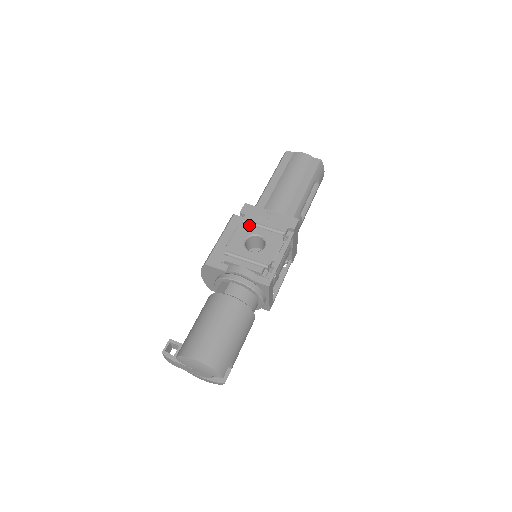
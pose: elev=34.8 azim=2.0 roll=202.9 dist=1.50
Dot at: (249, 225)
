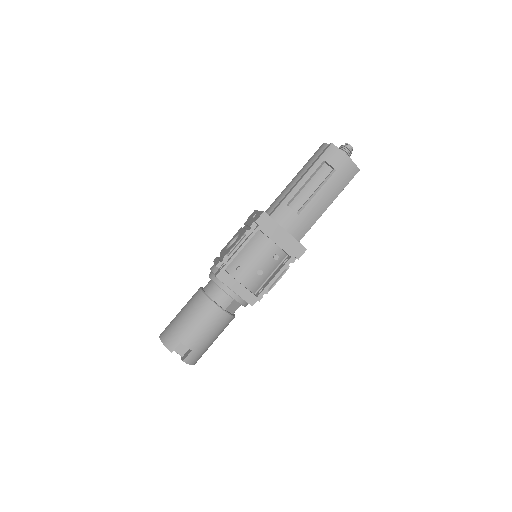
Dot at: (242, 228)
